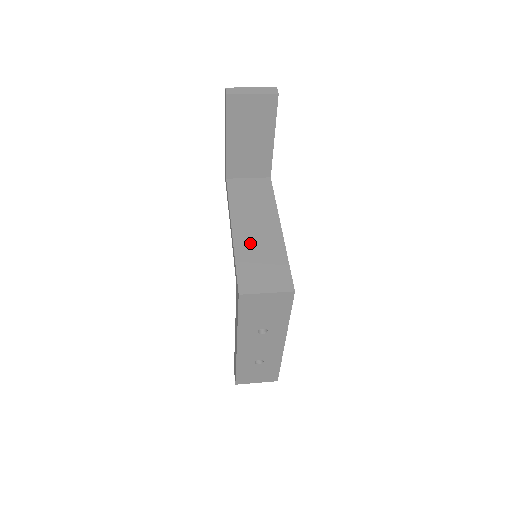
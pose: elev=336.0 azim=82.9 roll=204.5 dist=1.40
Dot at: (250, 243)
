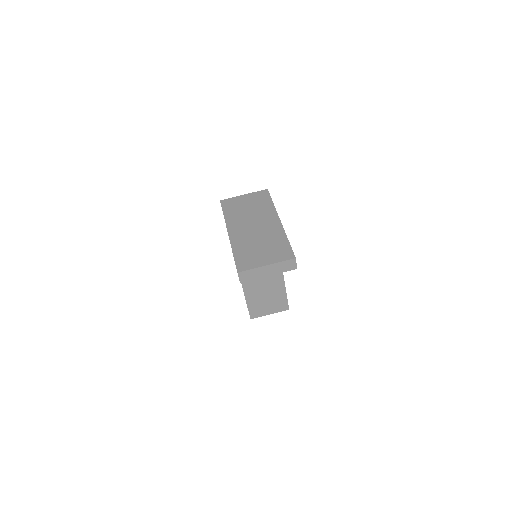
Dot at: (255, 282)
